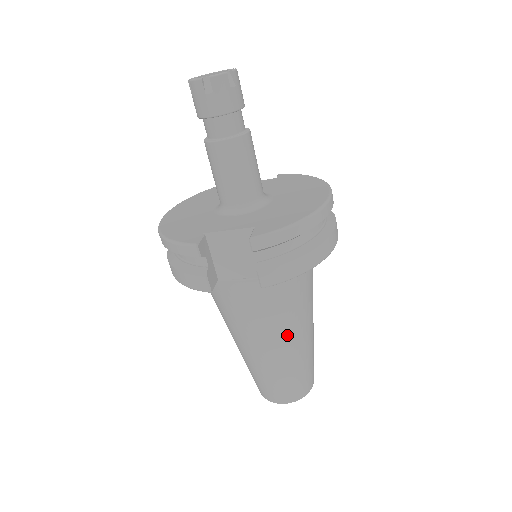
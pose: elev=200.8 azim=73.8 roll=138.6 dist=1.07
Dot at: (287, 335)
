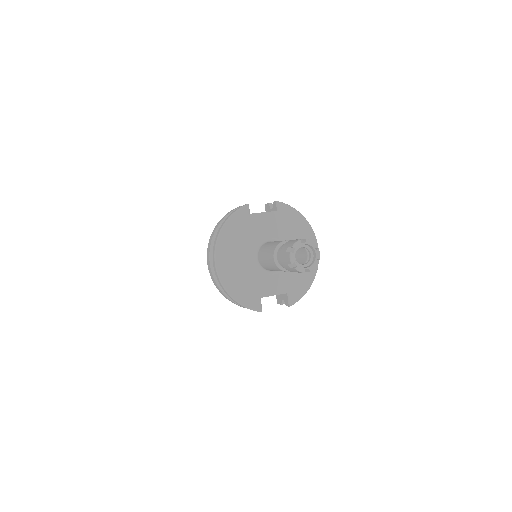
Dot at: occluded
